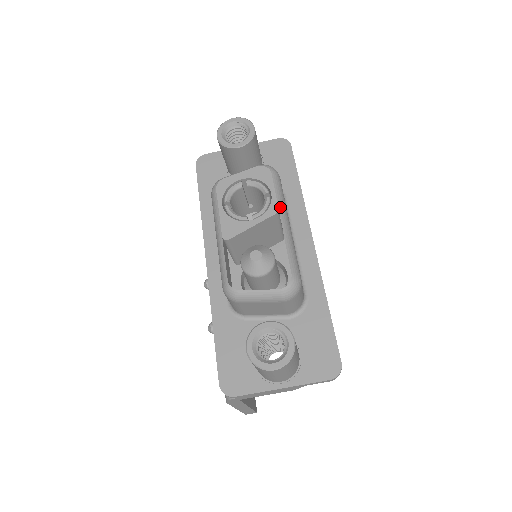
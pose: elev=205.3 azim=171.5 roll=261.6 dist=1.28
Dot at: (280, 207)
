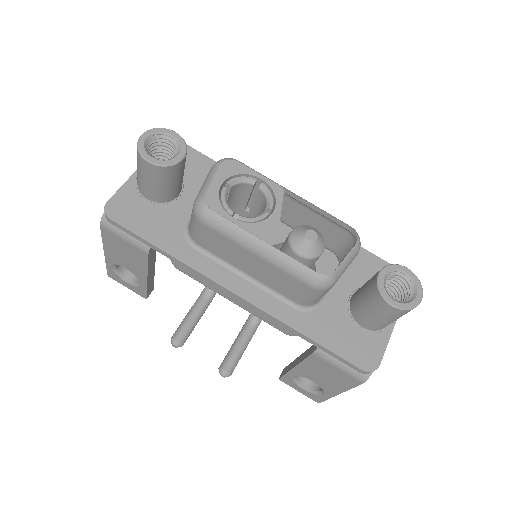
Dot at: (279, 185)
